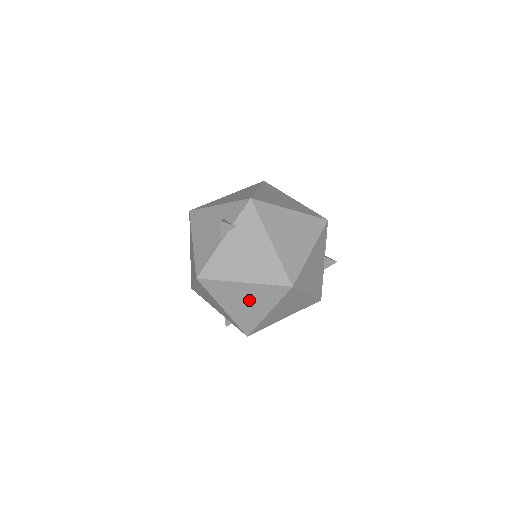
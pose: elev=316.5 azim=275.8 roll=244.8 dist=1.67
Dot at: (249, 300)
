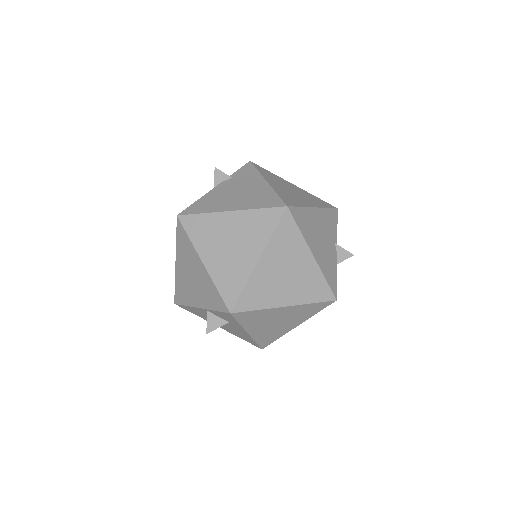
Dot at: (235, 240)
